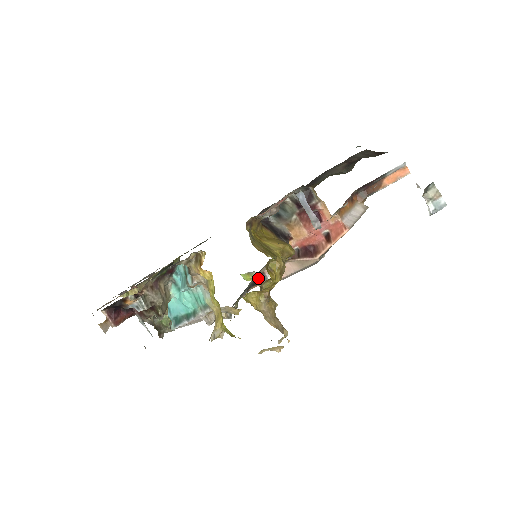
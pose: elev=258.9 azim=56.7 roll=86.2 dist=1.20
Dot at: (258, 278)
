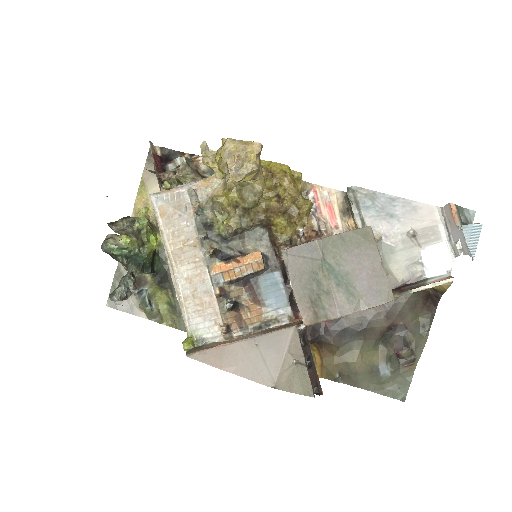
Dot at: (238, 257)
